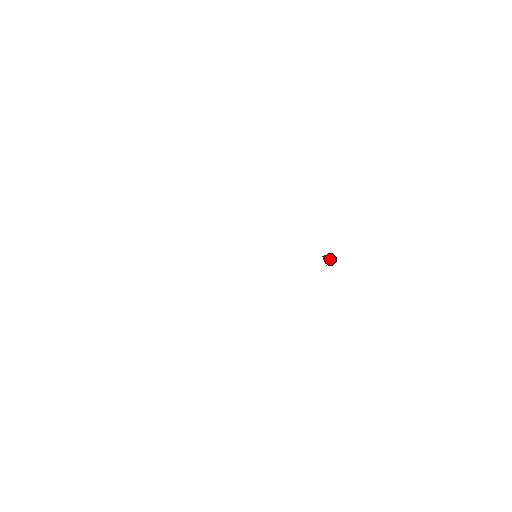
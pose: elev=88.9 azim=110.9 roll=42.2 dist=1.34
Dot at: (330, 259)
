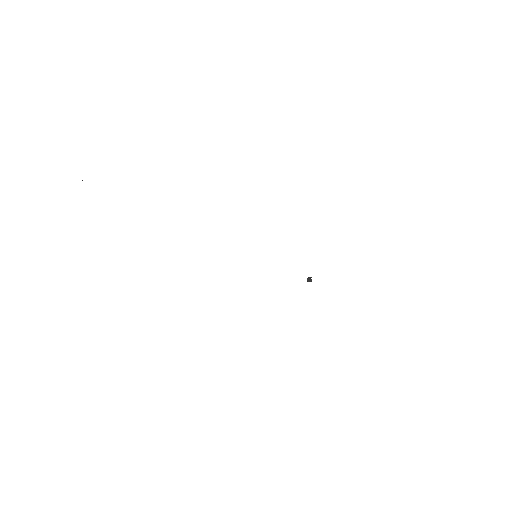
Dot at: occluded
